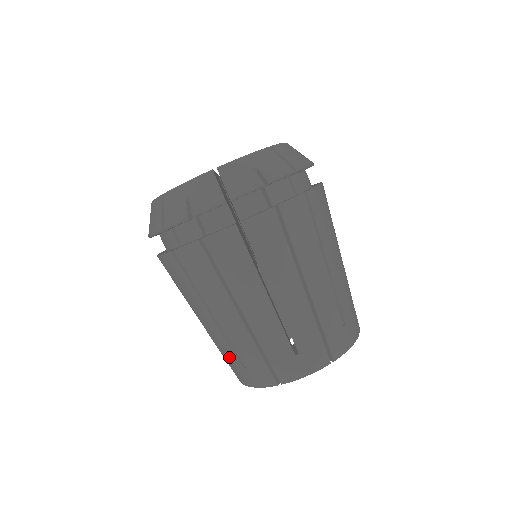
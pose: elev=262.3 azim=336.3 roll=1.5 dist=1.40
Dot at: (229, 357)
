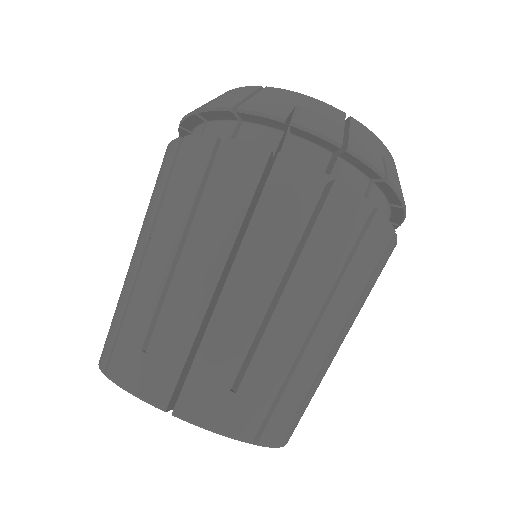
Dot at: (134, 322)
